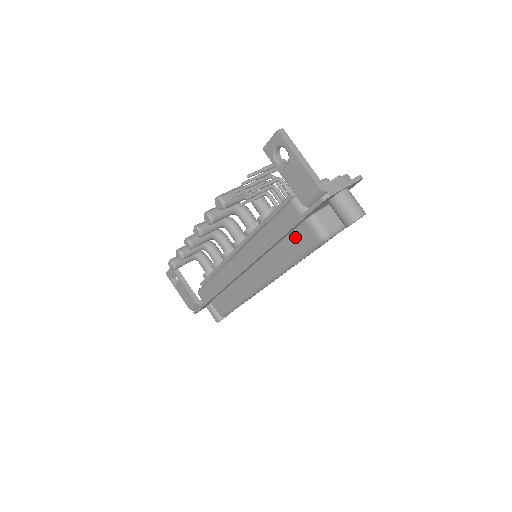
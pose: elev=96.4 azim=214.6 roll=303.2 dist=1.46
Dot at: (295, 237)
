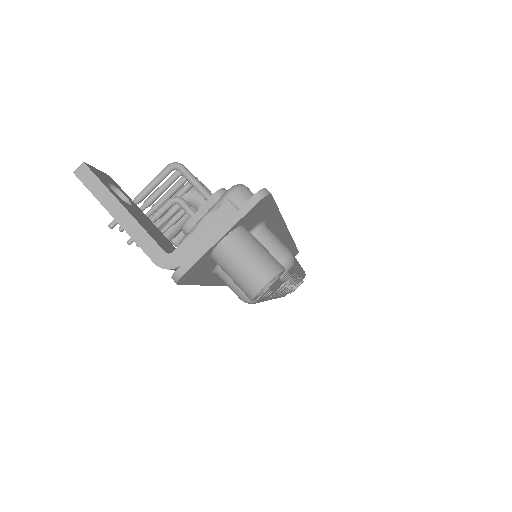
Dot at: occluded
